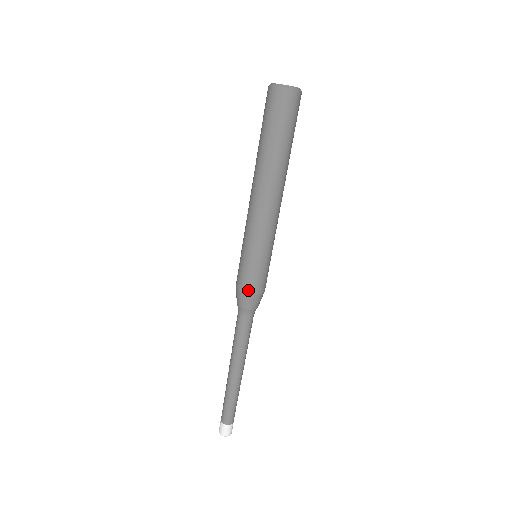
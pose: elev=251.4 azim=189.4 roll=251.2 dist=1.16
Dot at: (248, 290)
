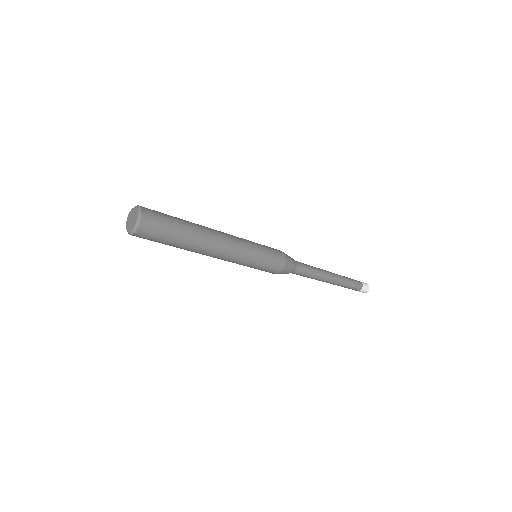
Dot at: occluded
